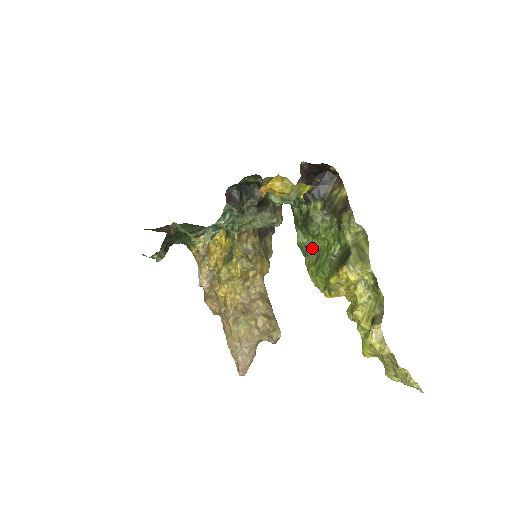
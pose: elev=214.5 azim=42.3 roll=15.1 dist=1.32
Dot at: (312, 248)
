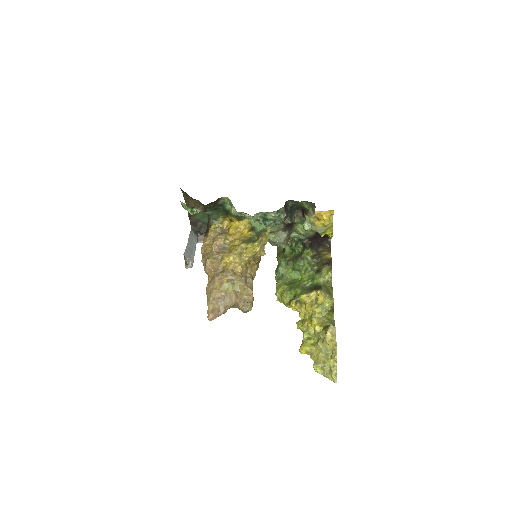
Dot at: (287, 277)
